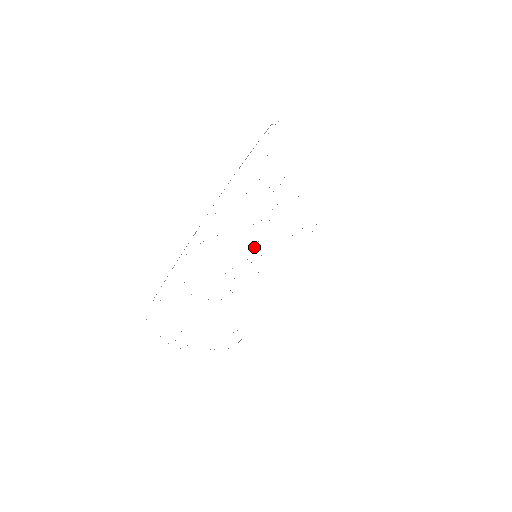
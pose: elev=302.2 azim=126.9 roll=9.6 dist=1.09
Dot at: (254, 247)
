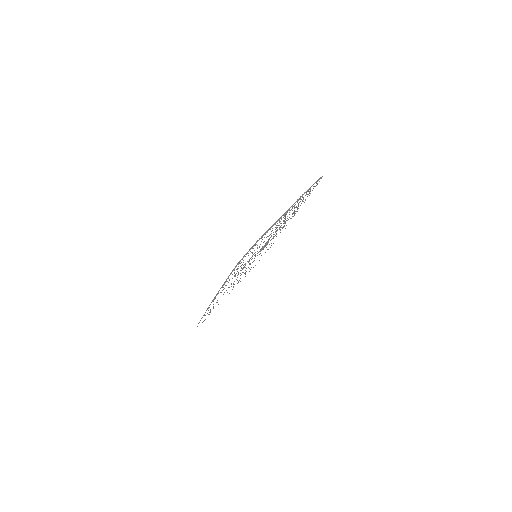
Dot at: occluded
